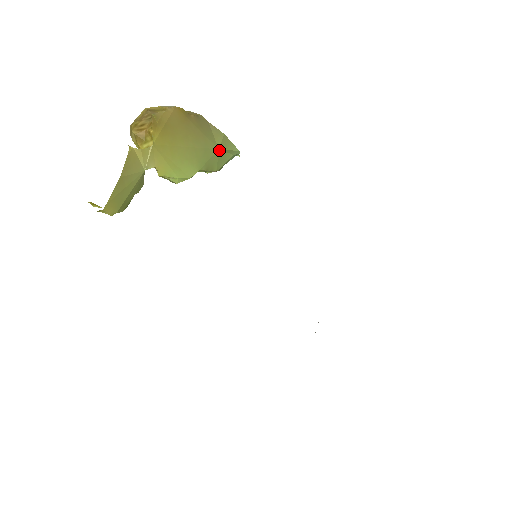
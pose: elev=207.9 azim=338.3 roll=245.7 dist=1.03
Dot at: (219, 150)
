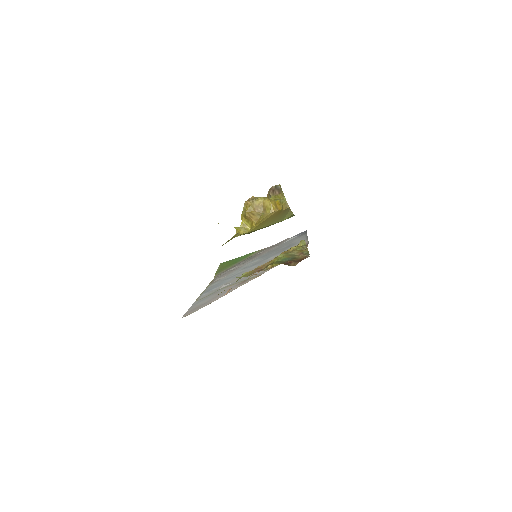
Dot at: occluded
